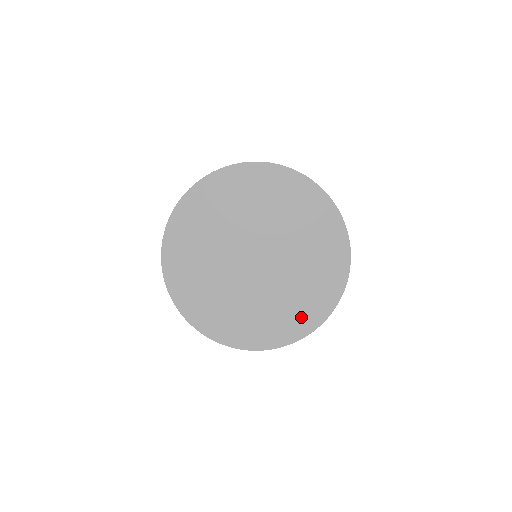
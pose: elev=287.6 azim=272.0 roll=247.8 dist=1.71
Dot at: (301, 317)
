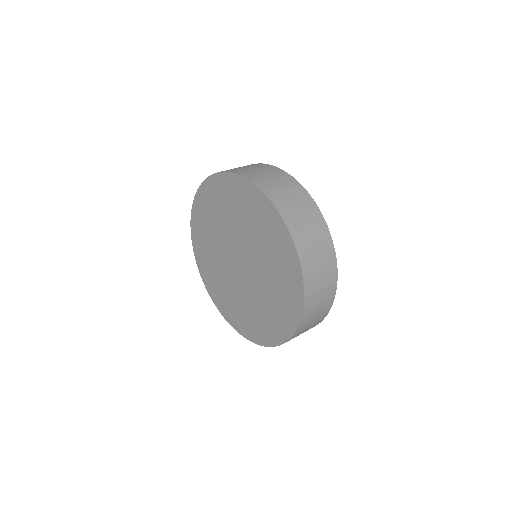
Dot at: (246, 325)
